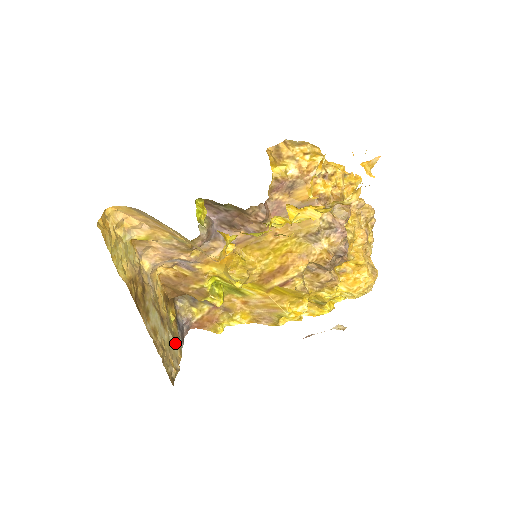
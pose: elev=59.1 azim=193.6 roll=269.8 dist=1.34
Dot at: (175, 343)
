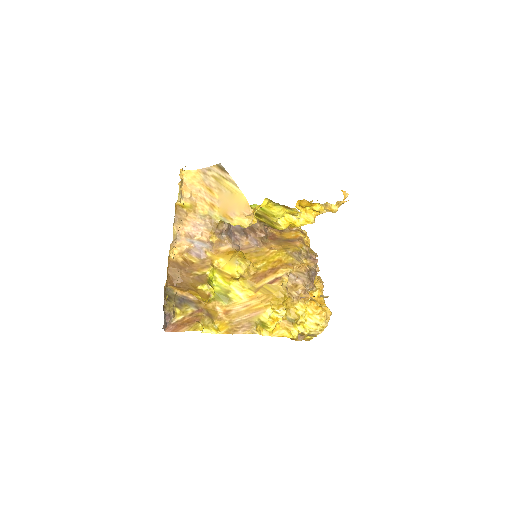
Dot at: occluded
